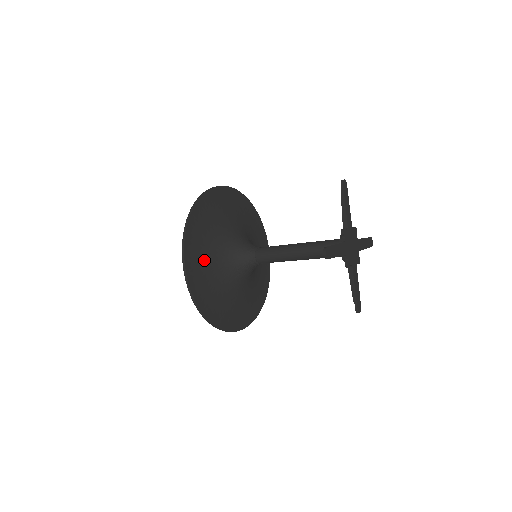
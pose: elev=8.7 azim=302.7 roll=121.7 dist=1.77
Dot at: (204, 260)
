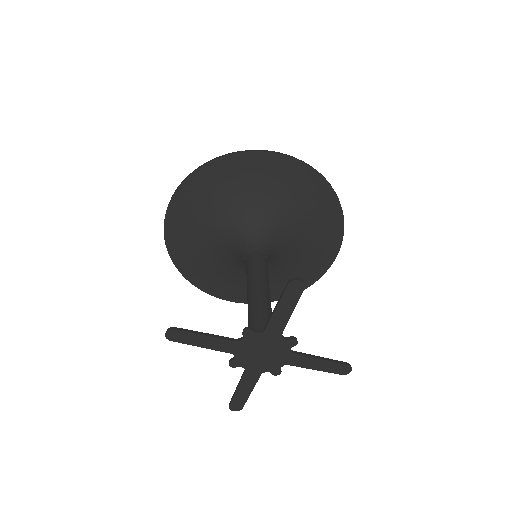
Dot at: (197, 219)
